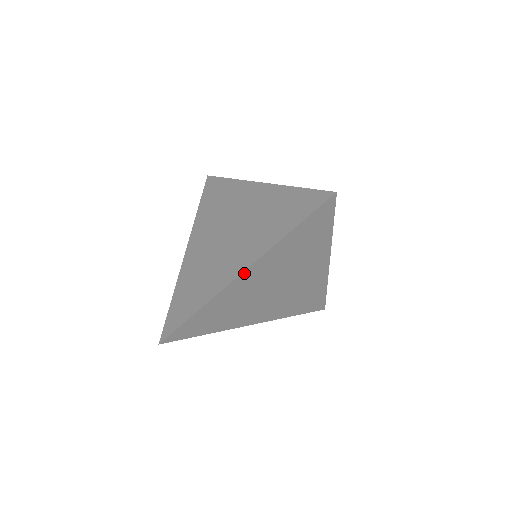
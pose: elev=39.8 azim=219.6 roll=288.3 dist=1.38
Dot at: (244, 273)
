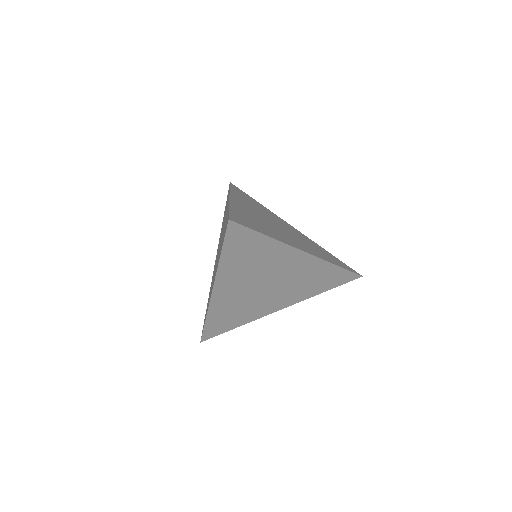
Dot at: (215, 290)
